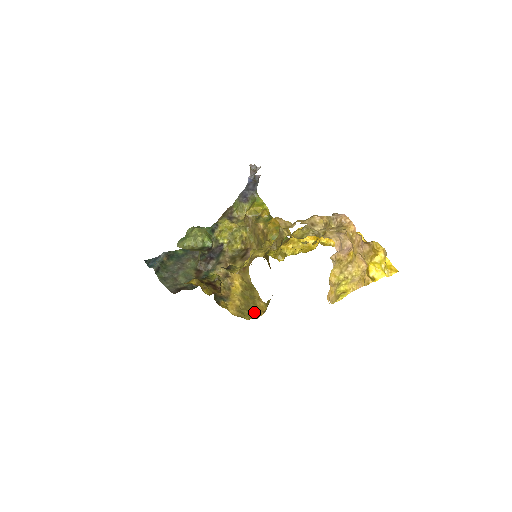
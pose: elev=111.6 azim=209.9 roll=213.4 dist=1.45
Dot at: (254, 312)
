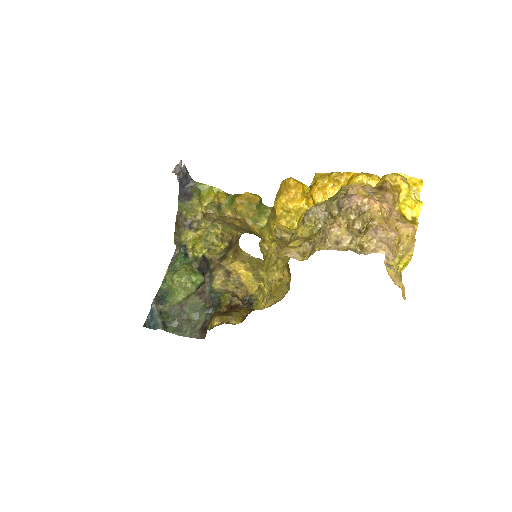
Dot at: occluded
